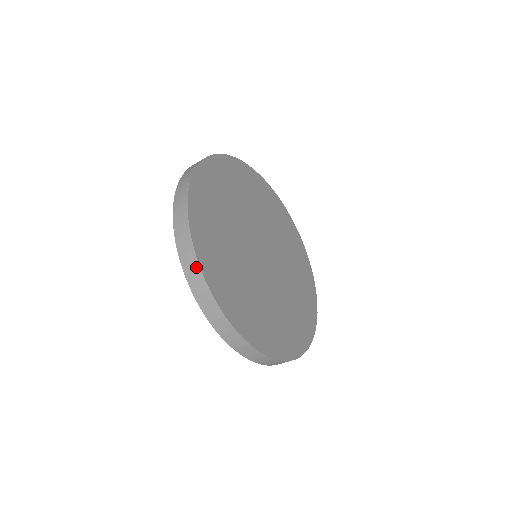
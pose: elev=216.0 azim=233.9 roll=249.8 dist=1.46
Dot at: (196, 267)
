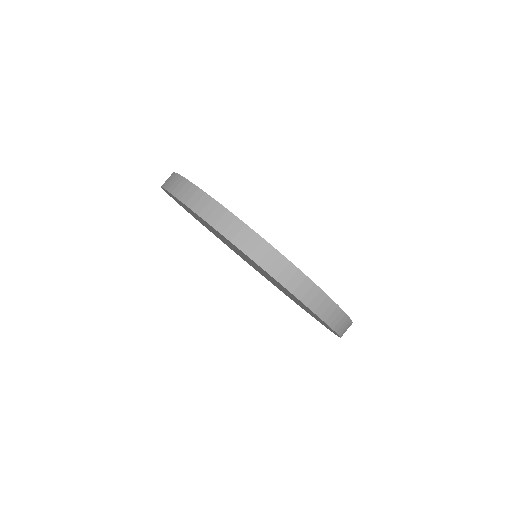
Dot at: occluded
